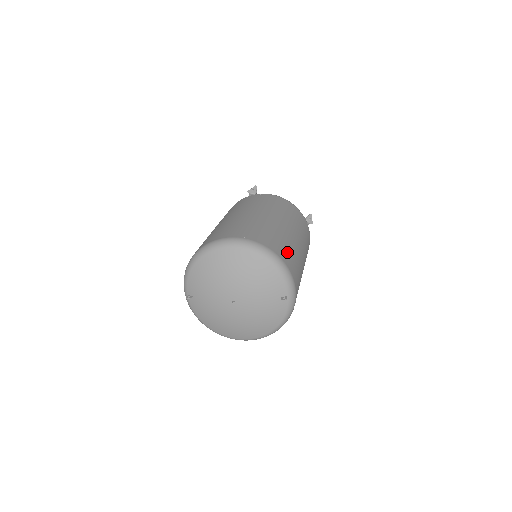
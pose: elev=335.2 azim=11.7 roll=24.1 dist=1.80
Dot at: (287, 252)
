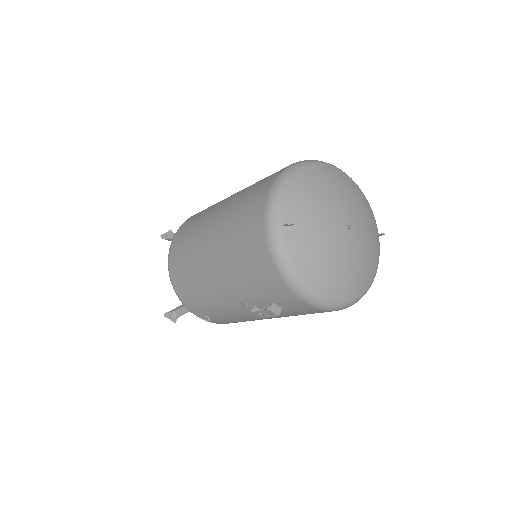
Dot at: occluded
